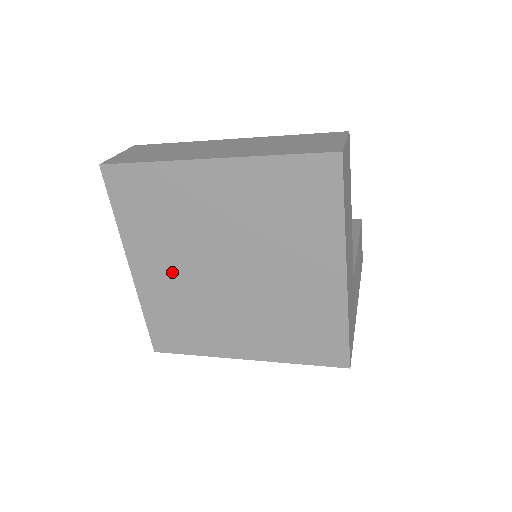
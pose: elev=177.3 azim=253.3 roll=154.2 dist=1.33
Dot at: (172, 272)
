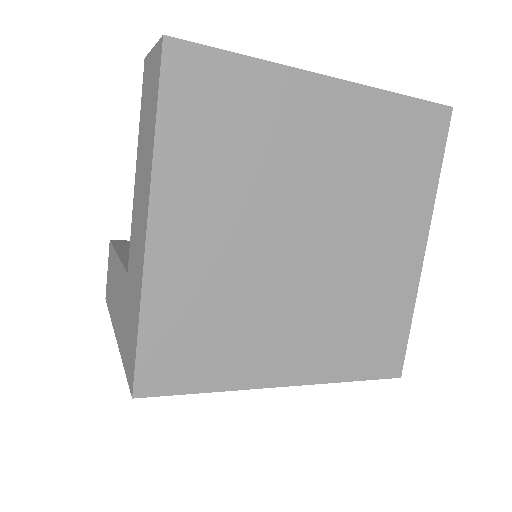
Dot at: (221, 239)
